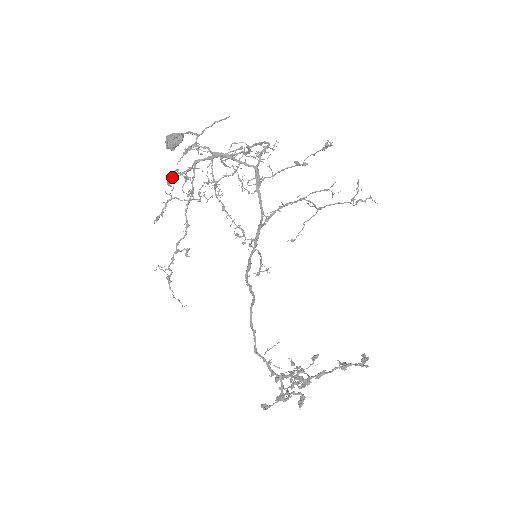
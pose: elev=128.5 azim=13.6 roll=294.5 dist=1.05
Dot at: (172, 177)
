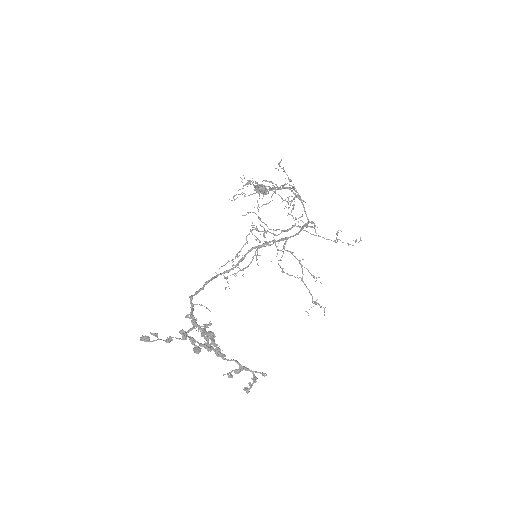
Dot at: (269, 181)
